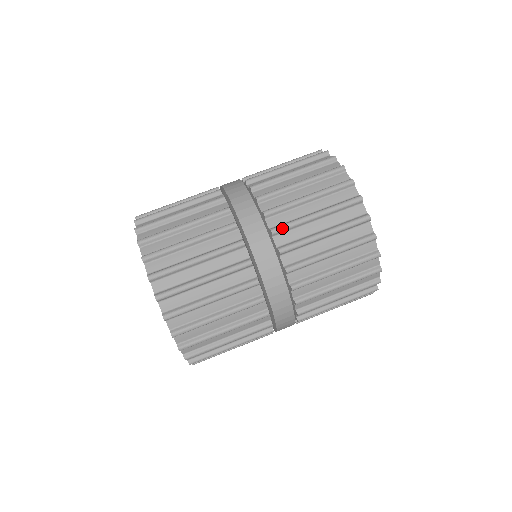
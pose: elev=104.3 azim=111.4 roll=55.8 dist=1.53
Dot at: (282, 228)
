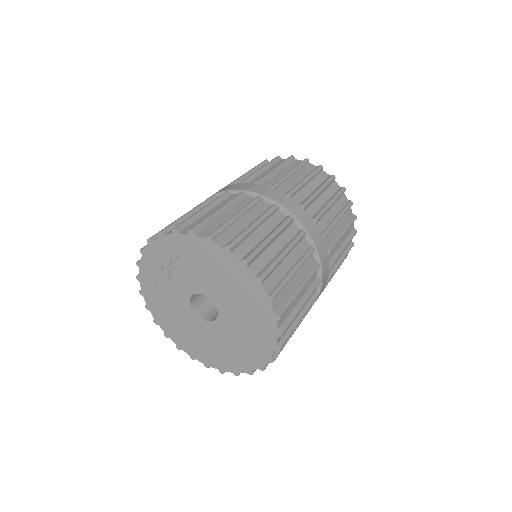
Dot at: (246, 179)
